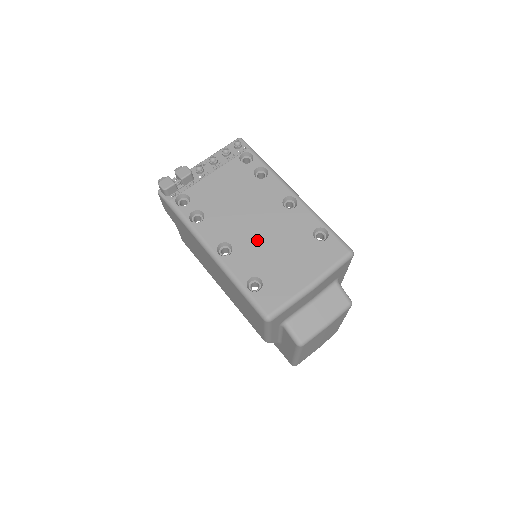
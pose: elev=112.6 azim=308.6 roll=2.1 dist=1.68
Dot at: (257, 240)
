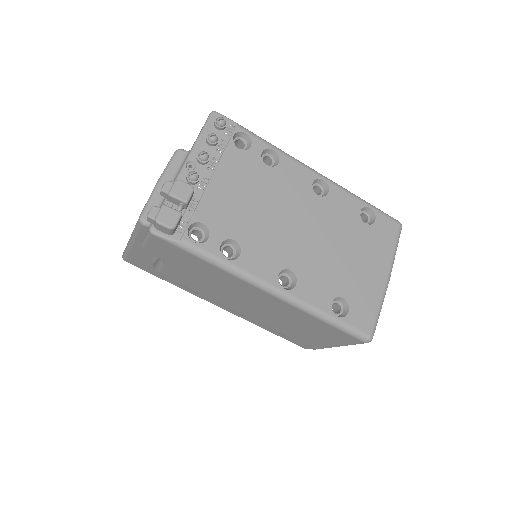
Dot at: (314, 251)
